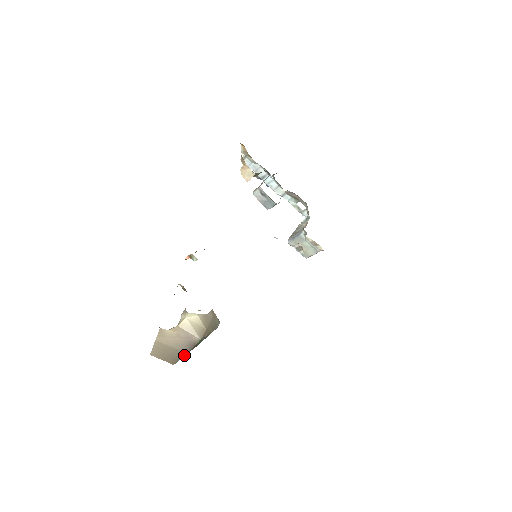
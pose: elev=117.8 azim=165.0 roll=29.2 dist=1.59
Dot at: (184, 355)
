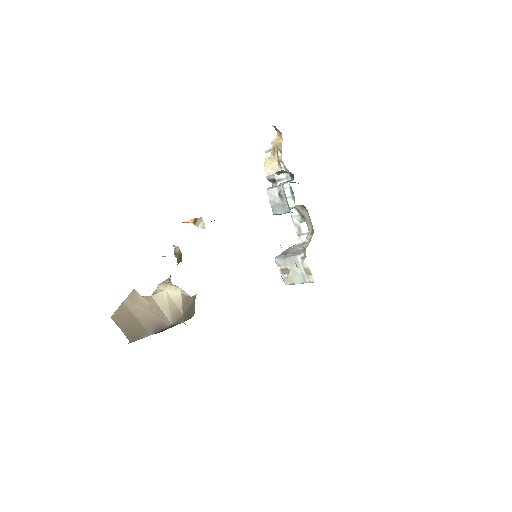
Dot at: (147, 336)
